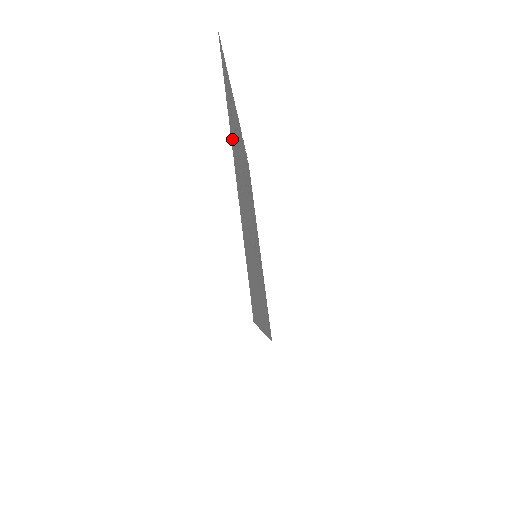
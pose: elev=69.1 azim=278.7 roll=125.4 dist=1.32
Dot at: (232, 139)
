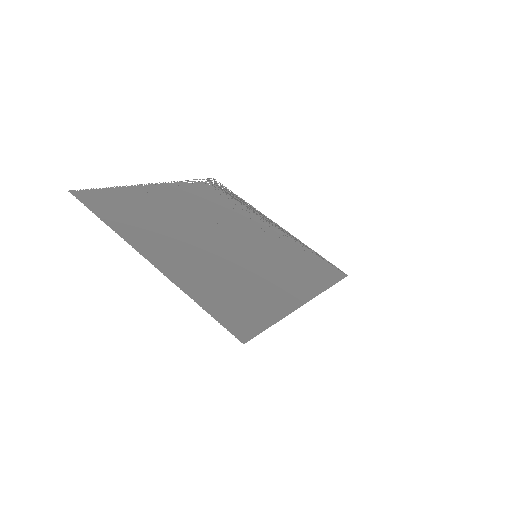
Dot at: (138, 242)
